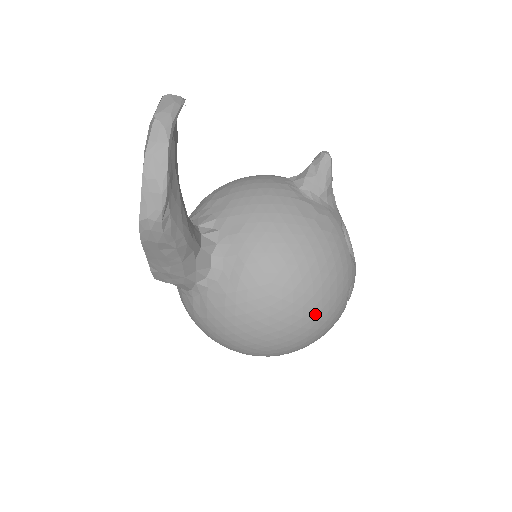
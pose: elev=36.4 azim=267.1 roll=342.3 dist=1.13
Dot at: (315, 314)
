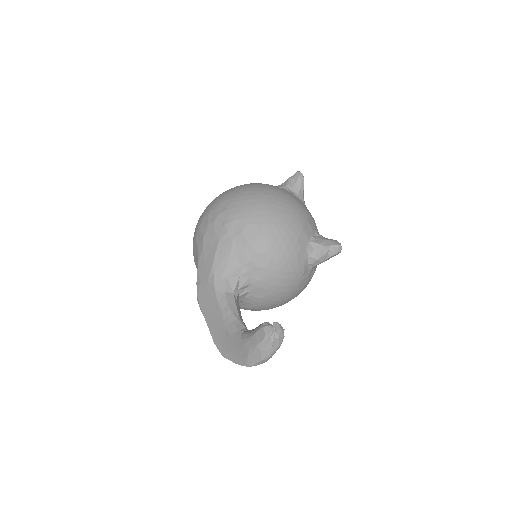
Dot at: occluded
